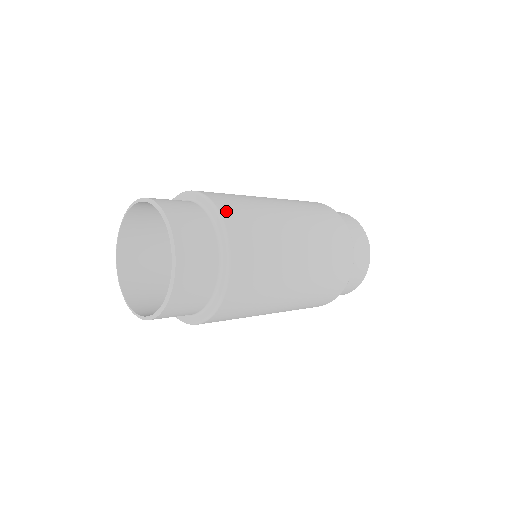
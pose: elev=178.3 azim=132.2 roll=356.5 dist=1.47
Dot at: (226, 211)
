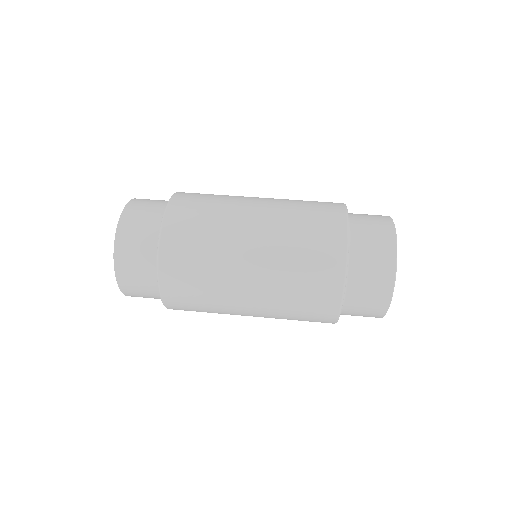
Dot at: (166, 265)
